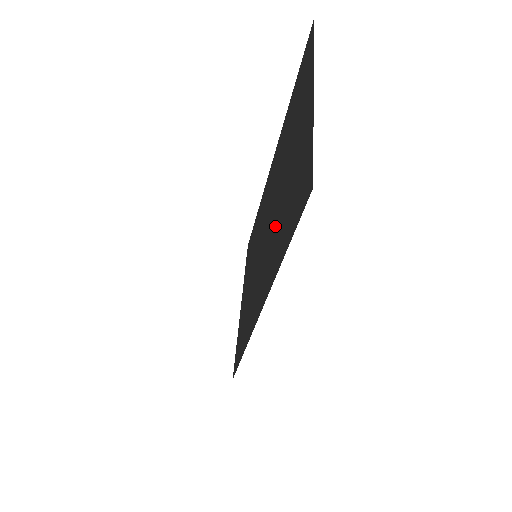
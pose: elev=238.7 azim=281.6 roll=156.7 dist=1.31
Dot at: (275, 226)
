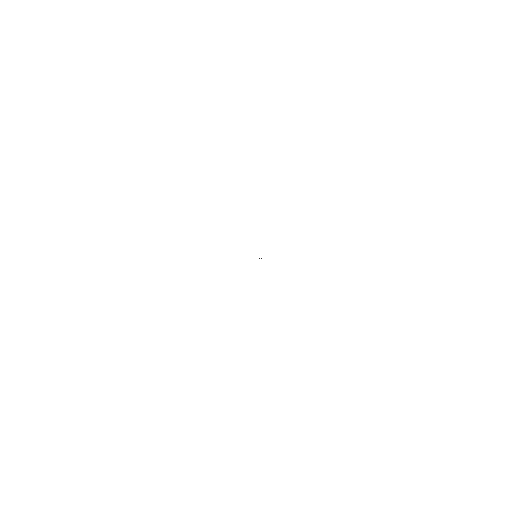
Dot at: occluded
